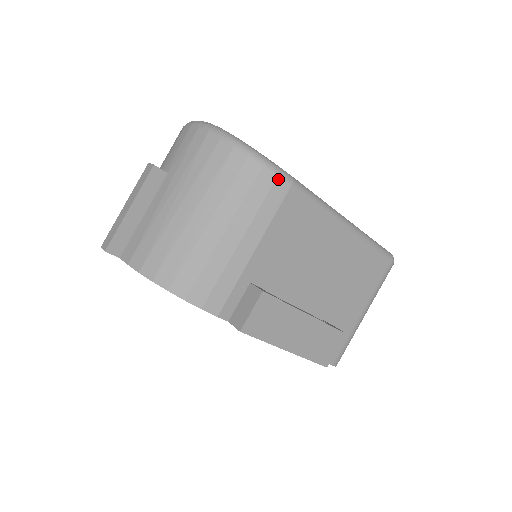
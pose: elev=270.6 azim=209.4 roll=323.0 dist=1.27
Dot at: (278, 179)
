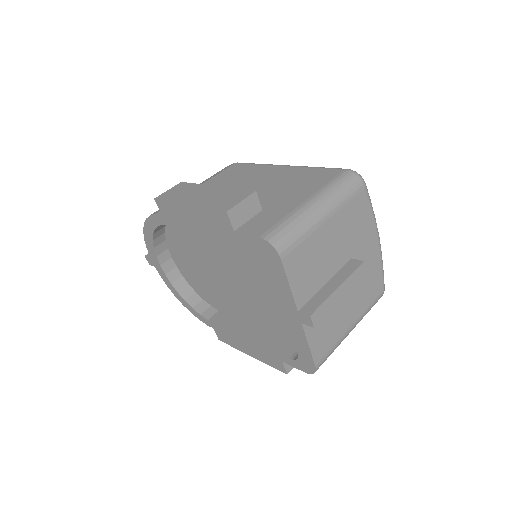
Dot at: occluded
